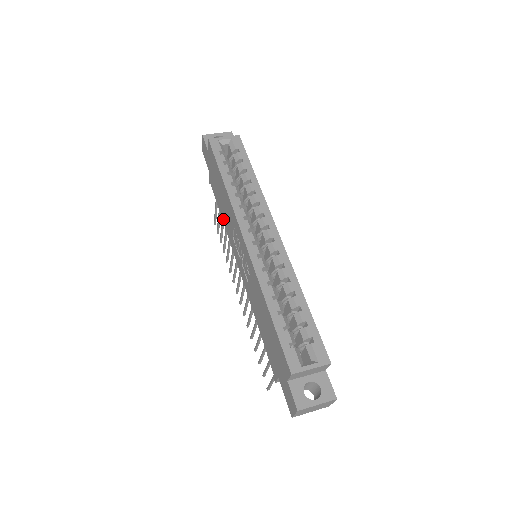
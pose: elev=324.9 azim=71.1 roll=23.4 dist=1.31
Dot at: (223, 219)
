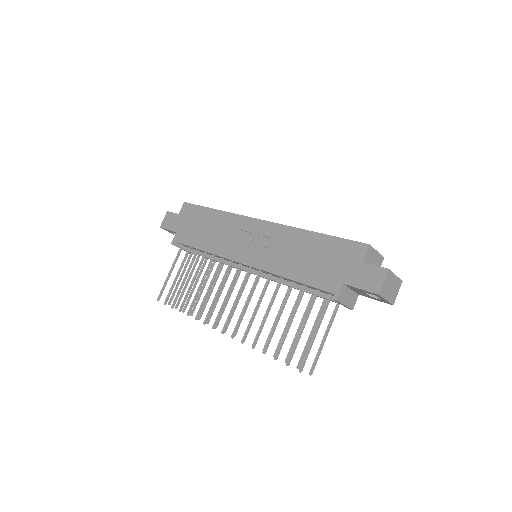
Dot at: (207, 247)
